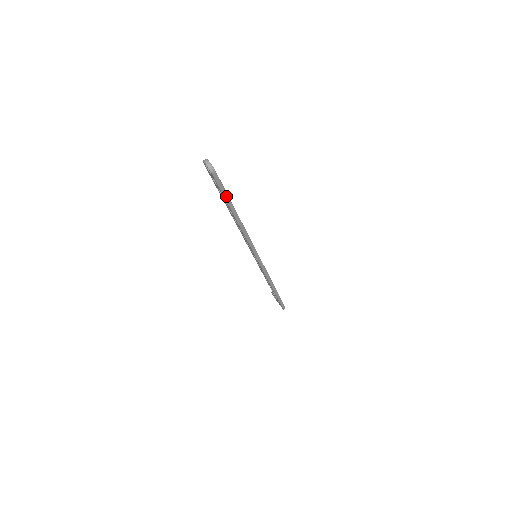
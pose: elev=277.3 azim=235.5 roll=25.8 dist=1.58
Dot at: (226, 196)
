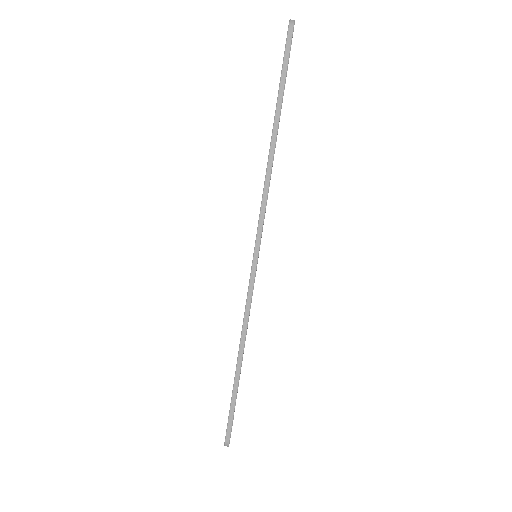
Dot at: (283, 79)
